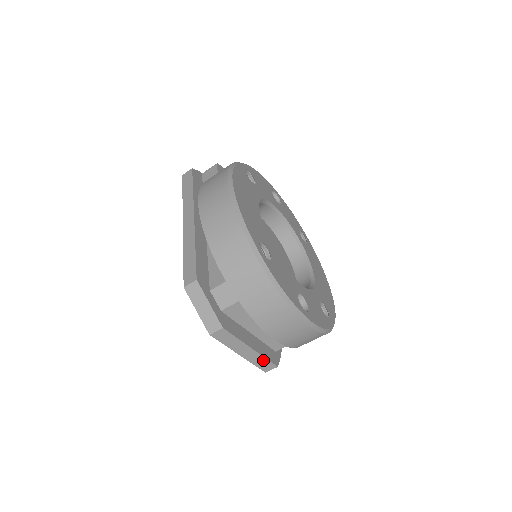
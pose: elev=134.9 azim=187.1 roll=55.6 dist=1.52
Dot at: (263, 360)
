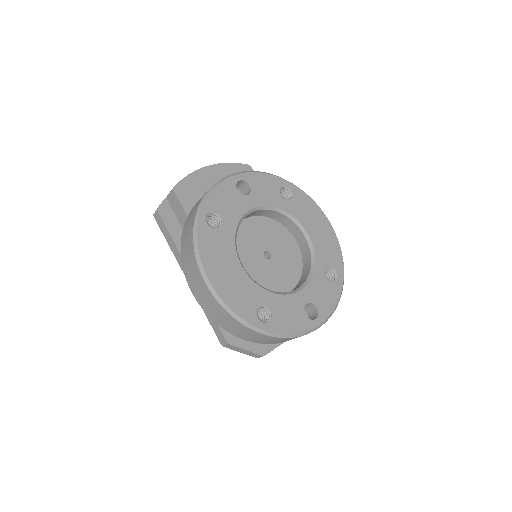
Dot at: occluded
